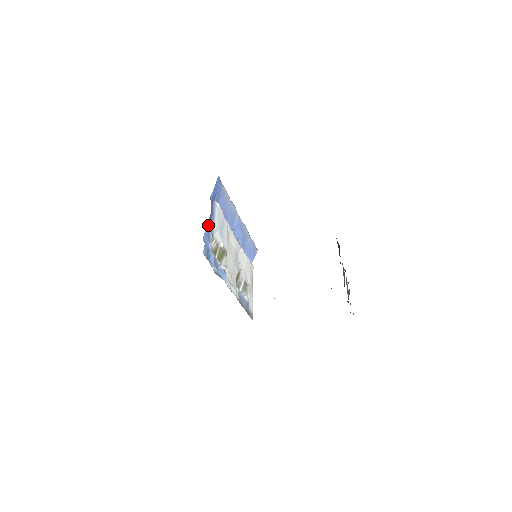
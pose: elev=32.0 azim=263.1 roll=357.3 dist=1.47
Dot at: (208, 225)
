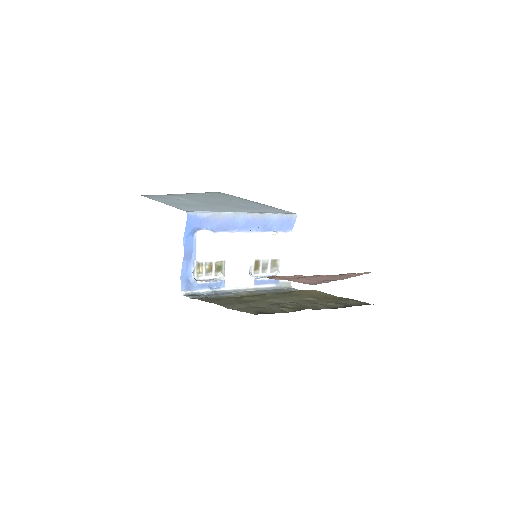
Dot at: (184, 264)
